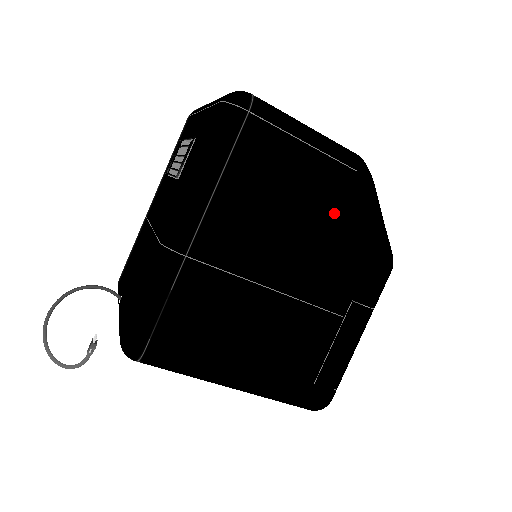
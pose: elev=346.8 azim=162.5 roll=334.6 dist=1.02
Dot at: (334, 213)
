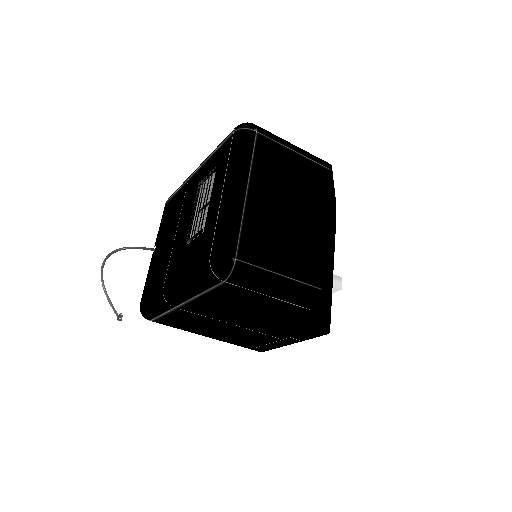
Dot at: (286, 316)
